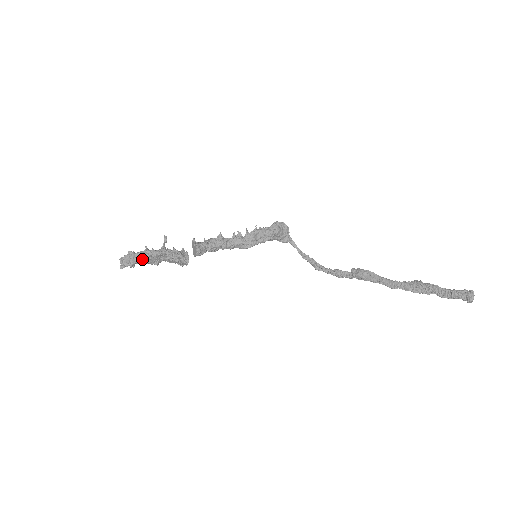
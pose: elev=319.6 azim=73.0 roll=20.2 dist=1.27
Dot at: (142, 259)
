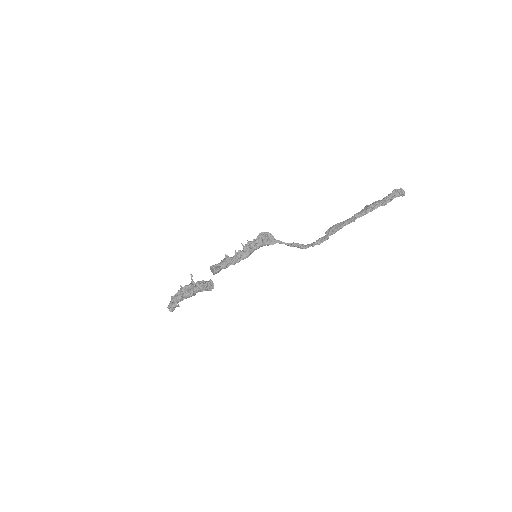
Dot at: (181, 294)
